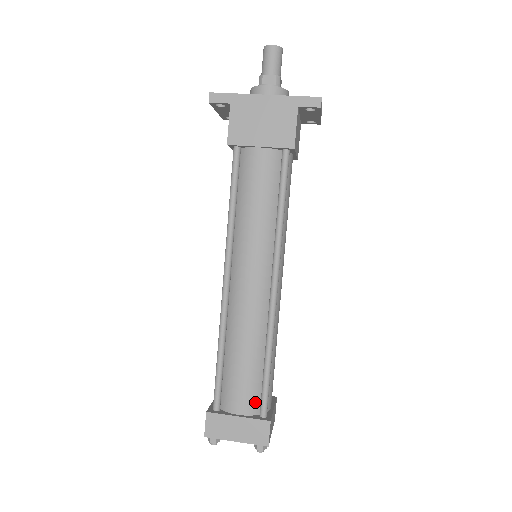
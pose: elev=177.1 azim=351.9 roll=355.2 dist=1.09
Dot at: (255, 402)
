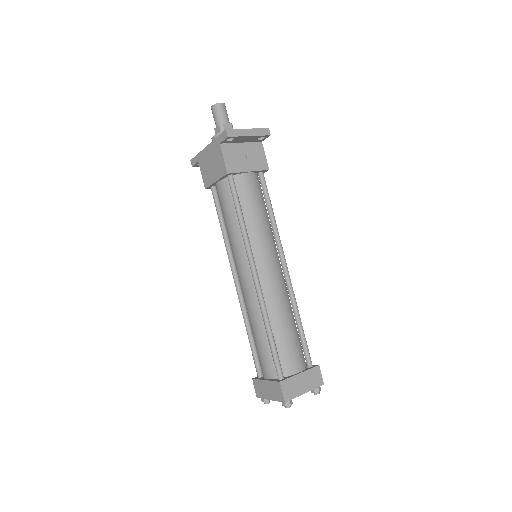
Dot at: (274, 368)
